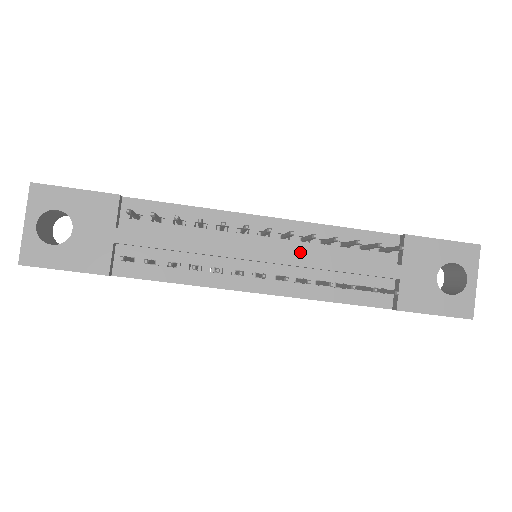
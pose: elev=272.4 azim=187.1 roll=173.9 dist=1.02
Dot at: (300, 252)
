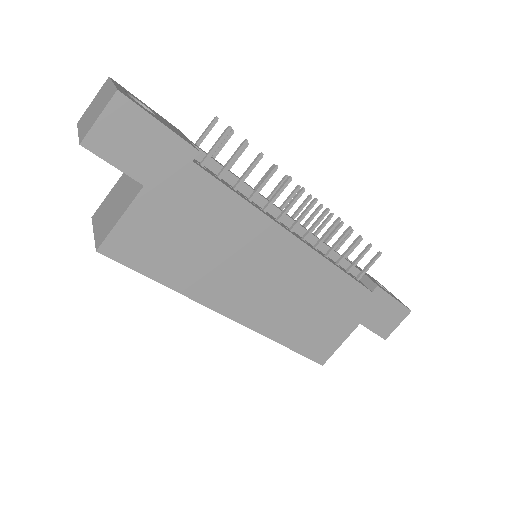
Dot at: occluded
